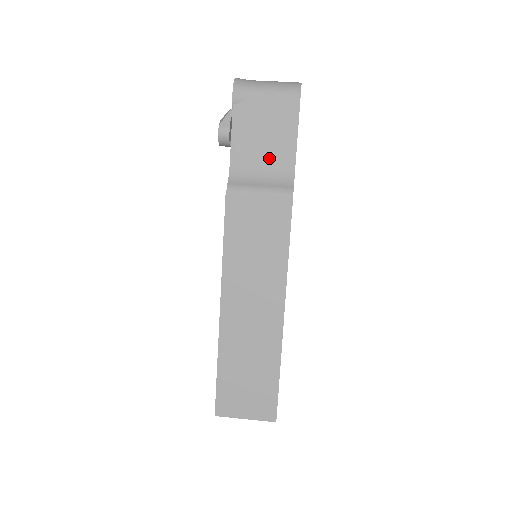
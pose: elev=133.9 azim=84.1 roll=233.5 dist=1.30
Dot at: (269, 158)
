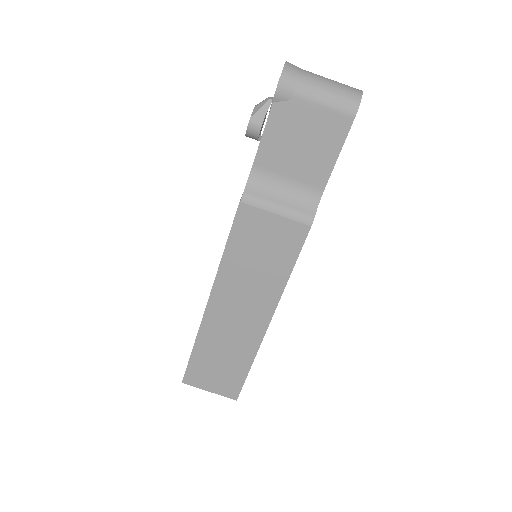
Dot at: (298, 173)
